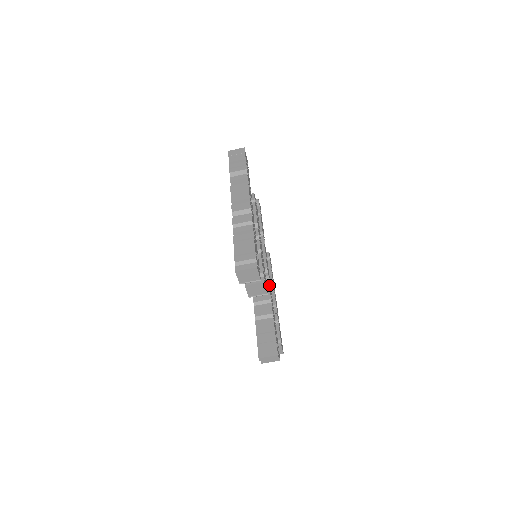
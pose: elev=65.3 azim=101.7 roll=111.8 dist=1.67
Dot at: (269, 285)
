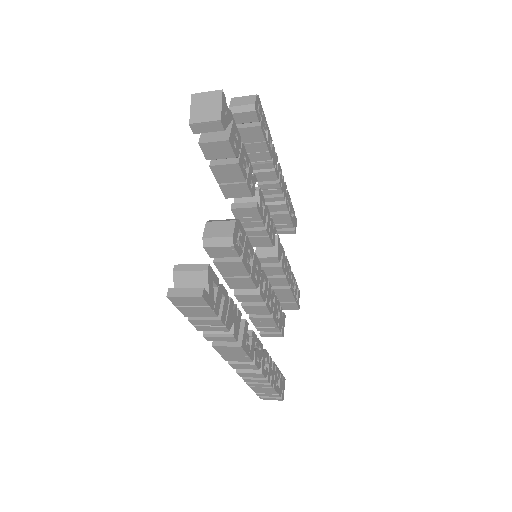
Dot at: (279, 260)
